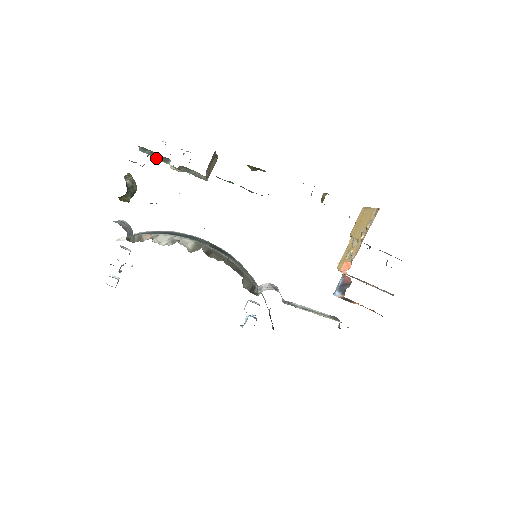
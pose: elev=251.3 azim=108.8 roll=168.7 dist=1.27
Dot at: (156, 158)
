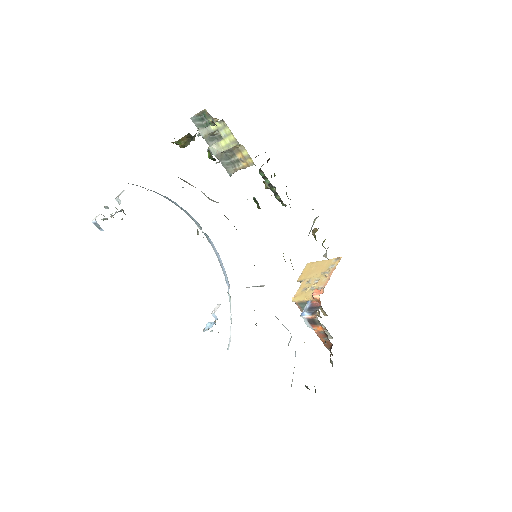
Dot at: (216, 129)
